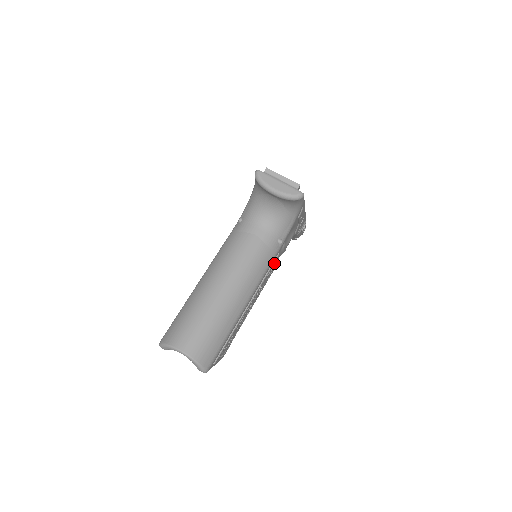
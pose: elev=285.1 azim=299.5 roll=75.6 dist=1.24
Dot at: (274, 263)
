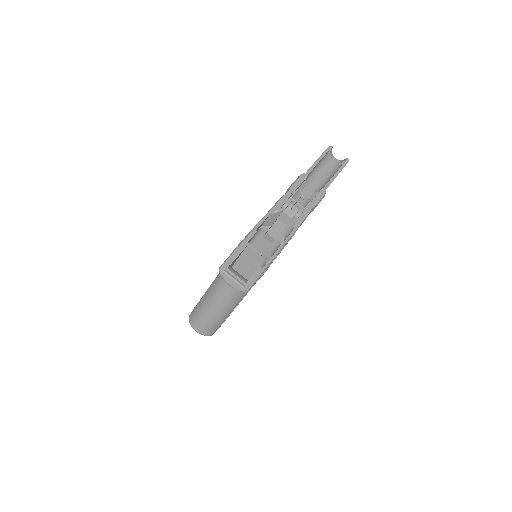
Dot at: occluded
